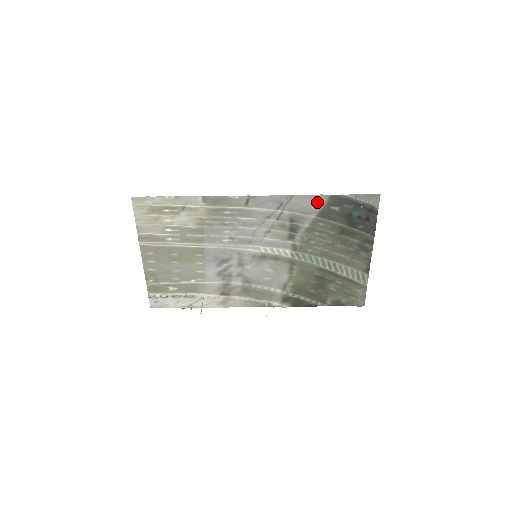
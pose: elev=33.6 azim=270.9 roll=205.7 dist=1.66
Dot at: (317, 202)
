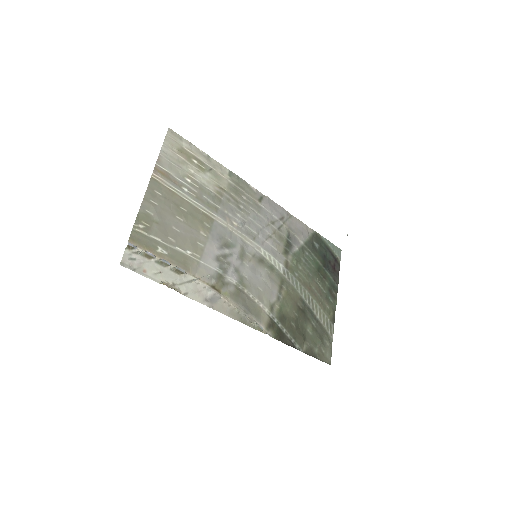
Dot at: (306, 232)
